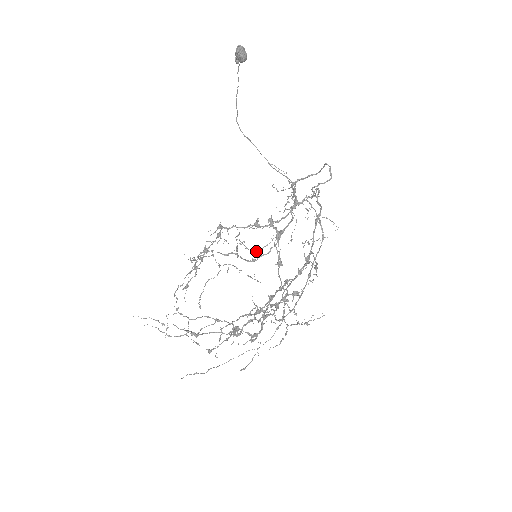
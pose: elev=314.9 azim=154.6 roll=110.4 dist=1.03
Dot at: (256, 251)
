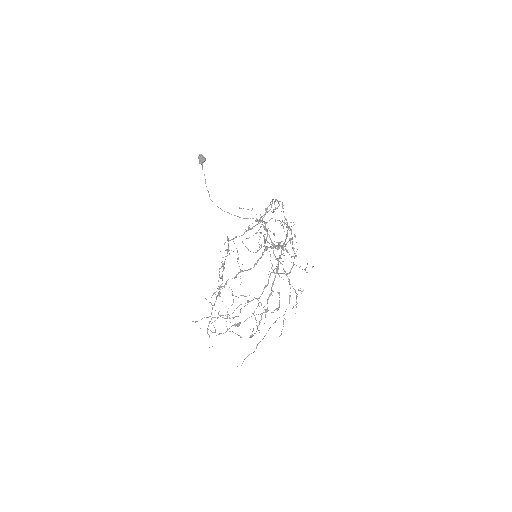
Dot at: occluded
